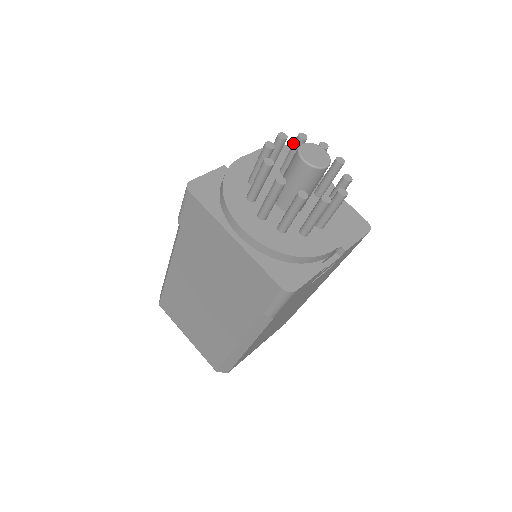
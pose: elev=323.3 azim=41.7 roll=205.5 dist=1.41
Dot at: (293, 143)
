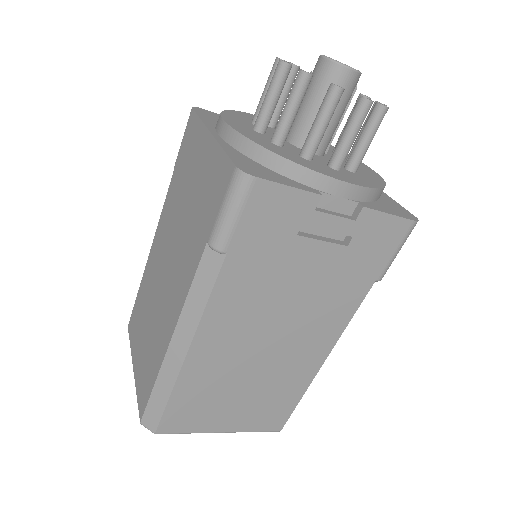
Dot at: occluded
